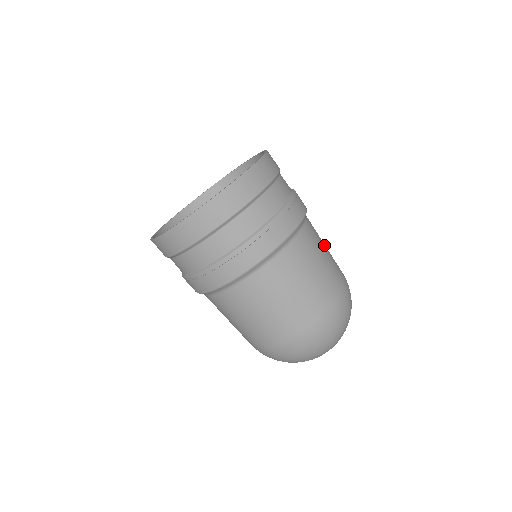
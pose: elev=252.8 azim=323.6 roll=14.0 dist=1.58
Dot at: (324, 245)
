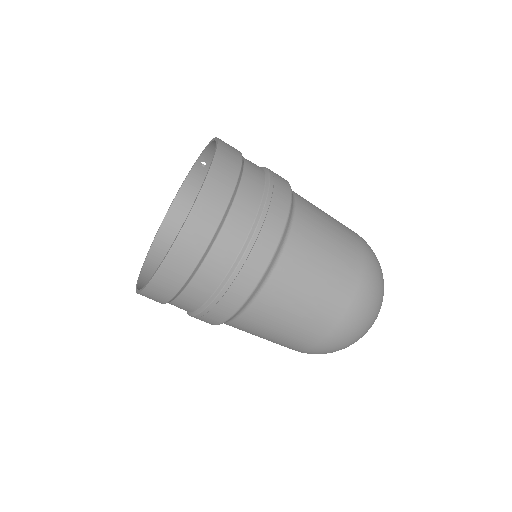
Dot at: occluded
